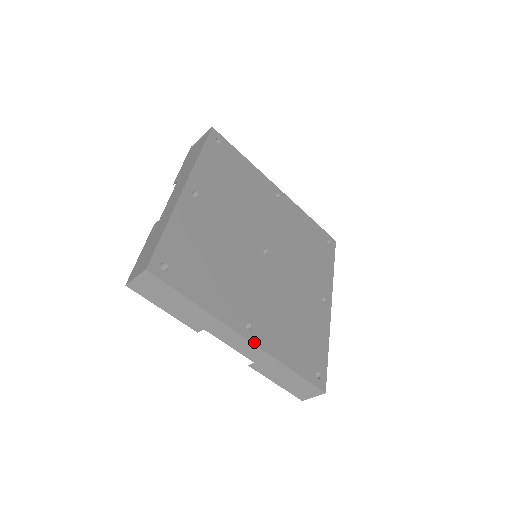
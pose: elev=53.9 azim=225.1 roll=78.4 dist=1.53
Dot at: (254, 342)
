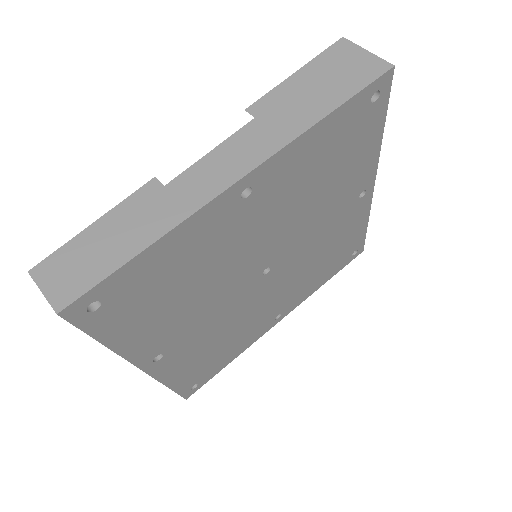
Dot at: (149, 372)
